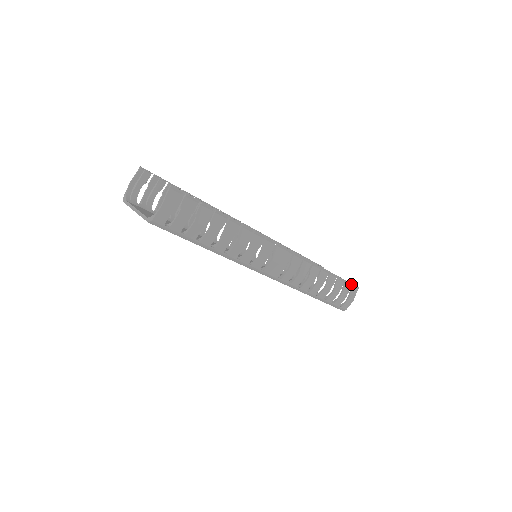
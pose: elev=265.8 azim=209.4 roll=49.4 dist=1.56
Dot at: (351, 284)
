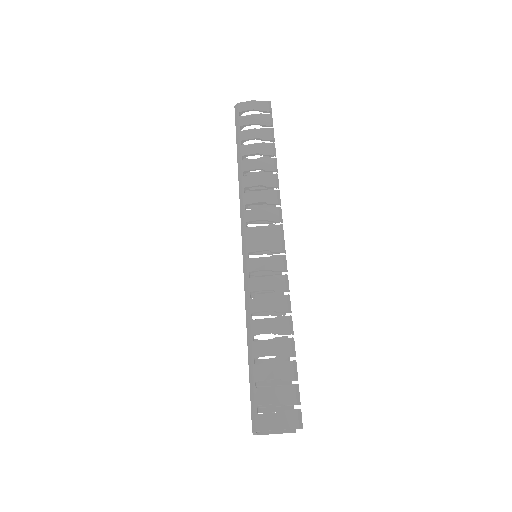
Dot at: (299, 400)
